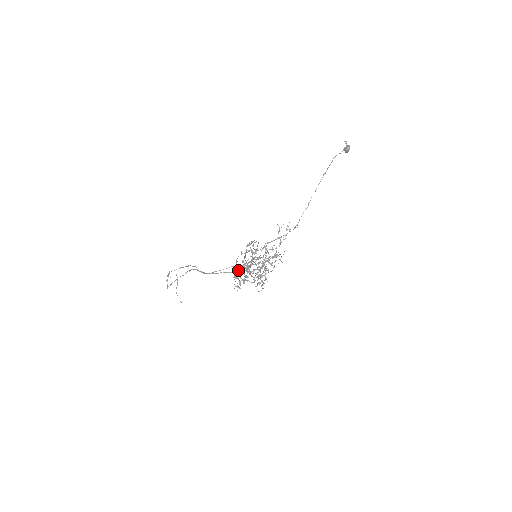
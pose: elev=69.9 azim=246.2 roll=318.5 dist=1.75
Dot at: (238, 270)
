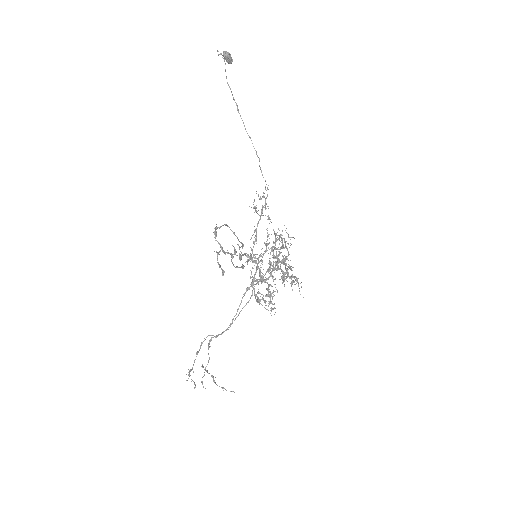
Dot at: occluded
